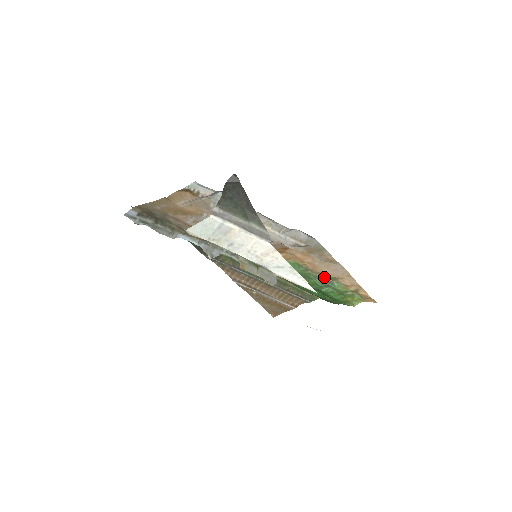
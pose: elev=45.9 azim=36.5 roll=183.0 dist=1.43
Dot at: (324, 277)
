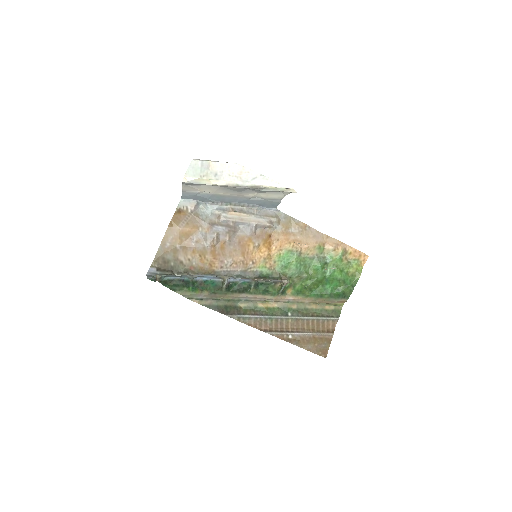
Dot at: (315, 254)
